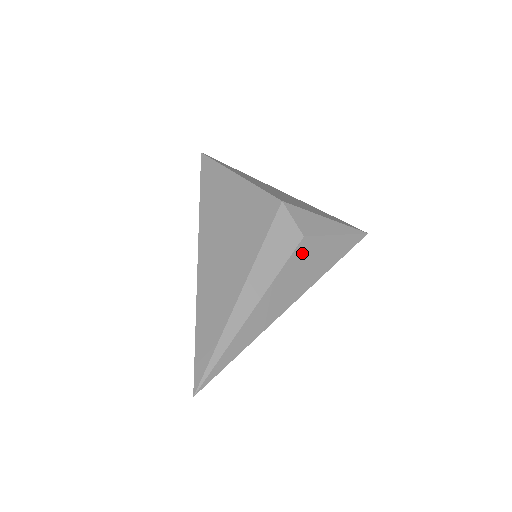
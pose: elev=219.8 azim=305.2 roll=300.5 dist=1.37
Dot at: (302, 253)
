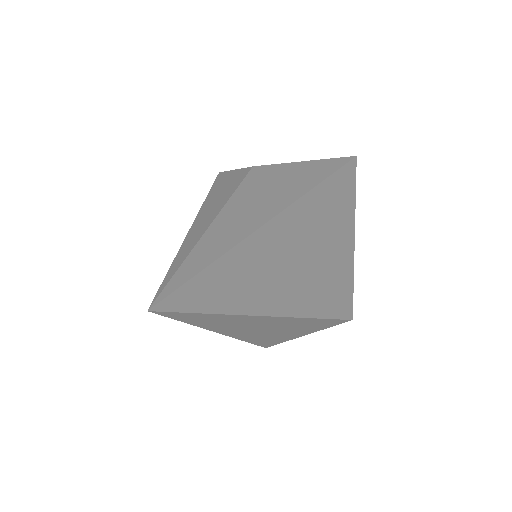
Dot at: (261, 176)
